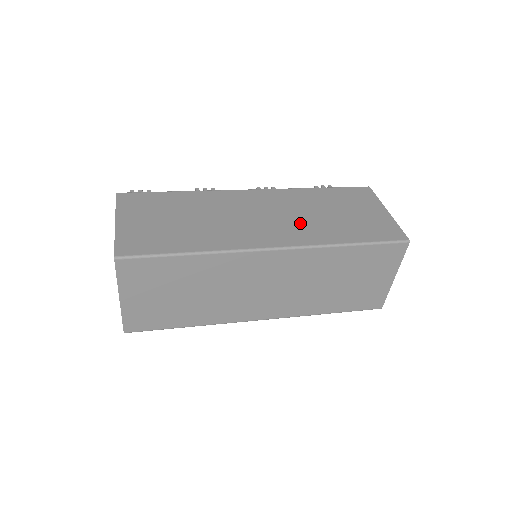
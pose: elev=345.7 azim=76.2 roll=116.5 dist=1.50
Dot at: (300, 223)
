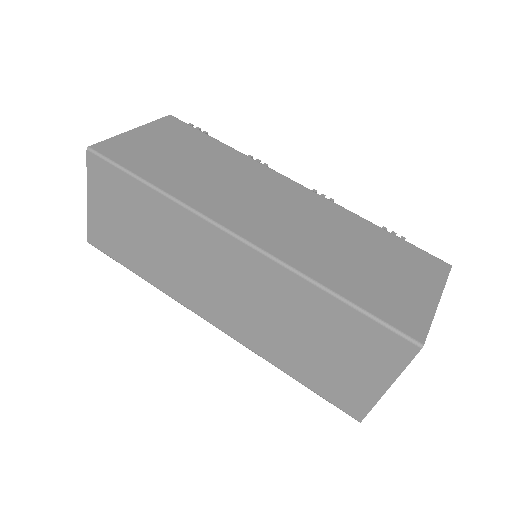
Dot at: (304, 237)
